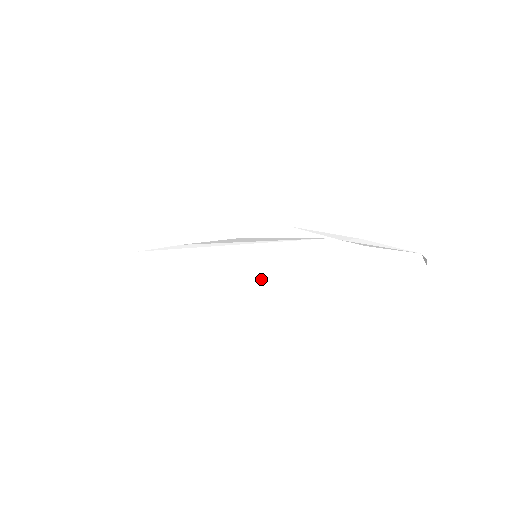
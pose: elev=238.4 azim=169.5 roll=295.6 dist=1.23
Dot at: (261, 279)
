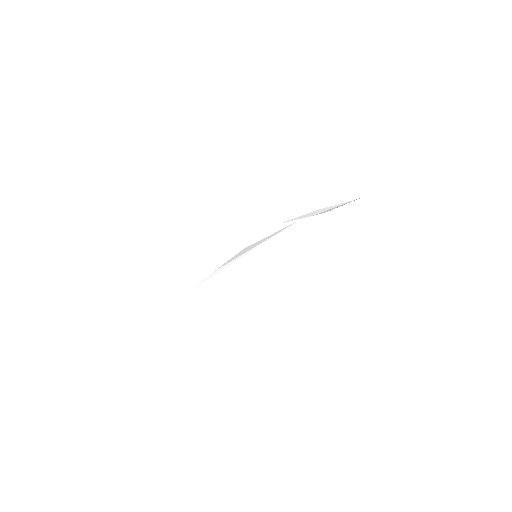
Dot at: (254, 270)
